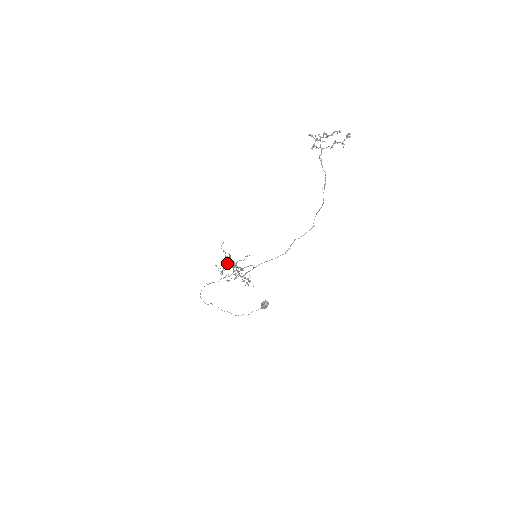
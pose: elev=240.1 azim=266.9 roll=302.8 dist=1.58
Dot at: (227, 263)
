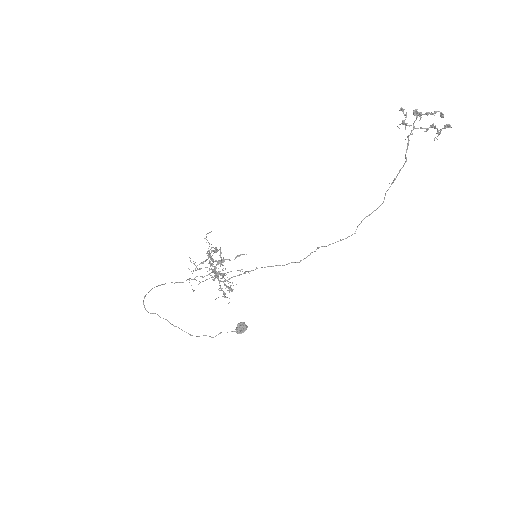
Dot at: (208, 257)
